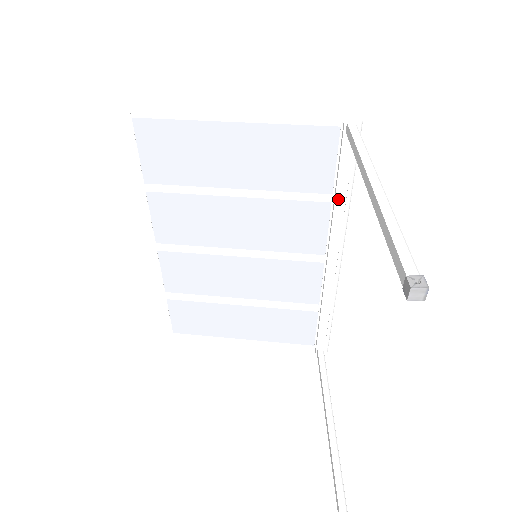
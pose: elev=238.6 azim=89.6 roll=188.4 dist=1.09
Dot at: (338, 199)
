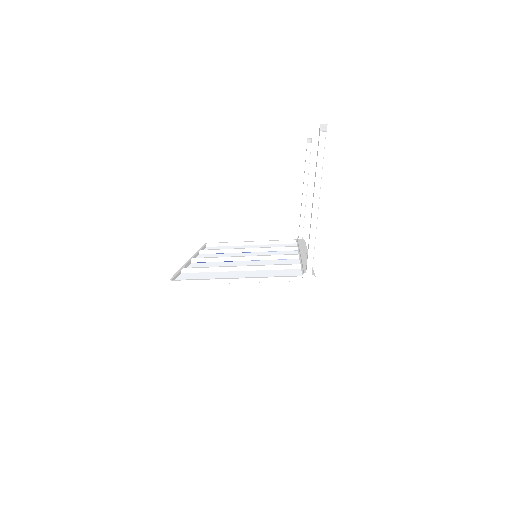
Dot at: (300, 245)
